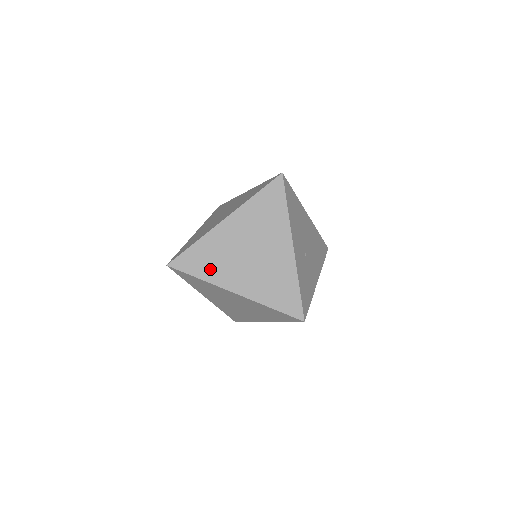
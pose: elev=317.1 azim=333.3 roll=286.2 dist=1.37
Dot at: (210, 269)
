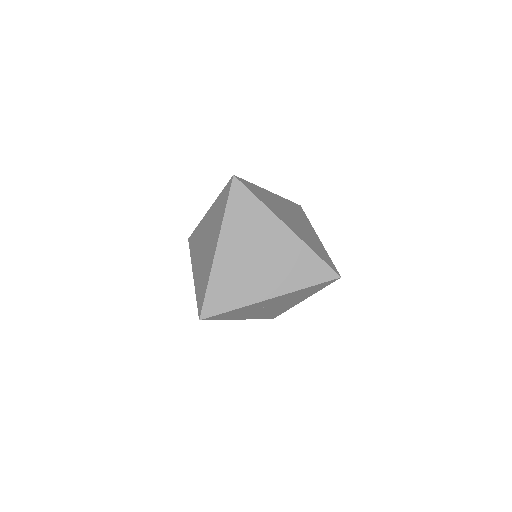
Dot at: (236, 220)
